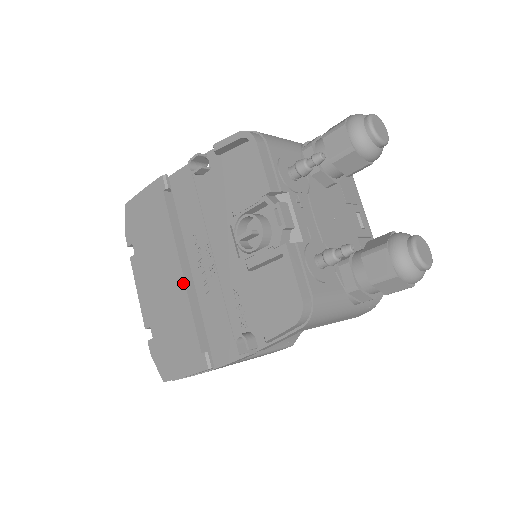
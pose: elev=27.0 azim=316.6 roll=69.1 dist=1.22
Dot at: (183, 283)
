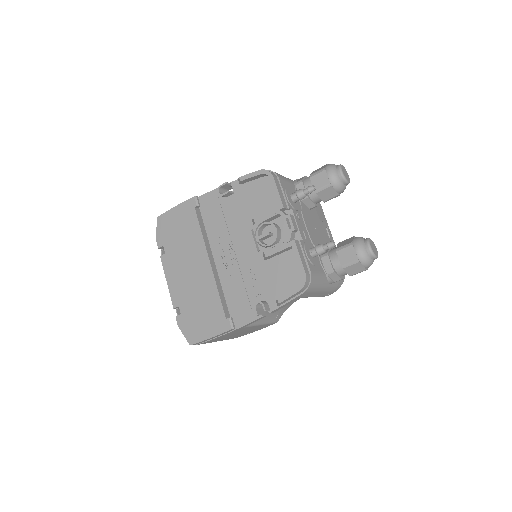
Dot at: (211, 271)
